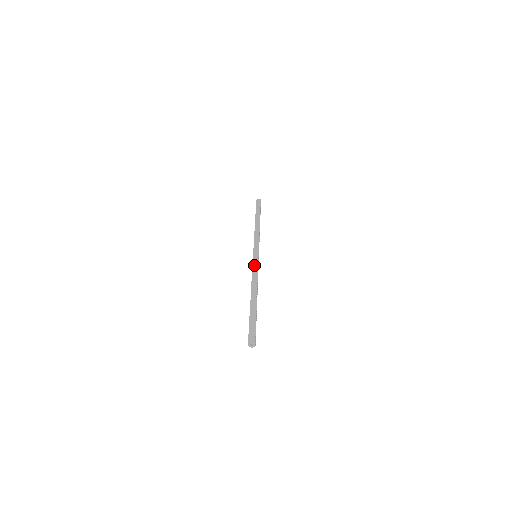
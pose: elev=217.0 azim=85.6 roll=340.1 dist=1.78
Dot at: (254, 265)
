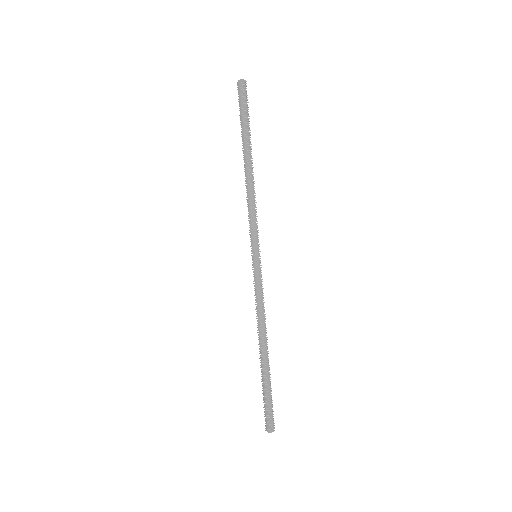
Dot at: (255, 286)
